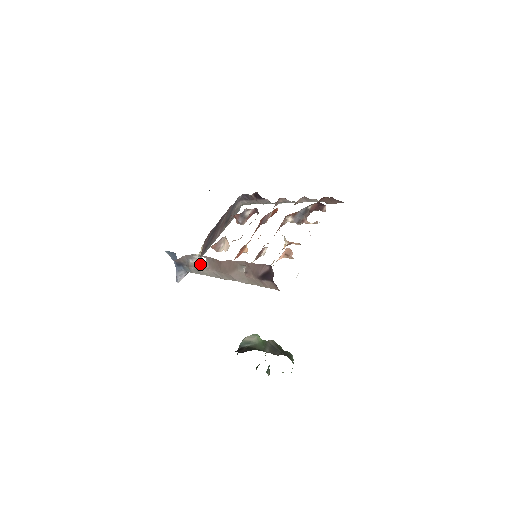
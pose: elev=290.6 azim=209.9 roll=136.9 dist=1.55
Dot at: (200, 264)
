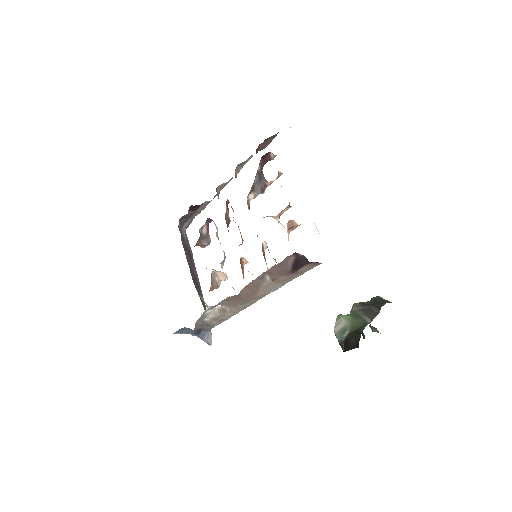
Dot at: (217, 313)
